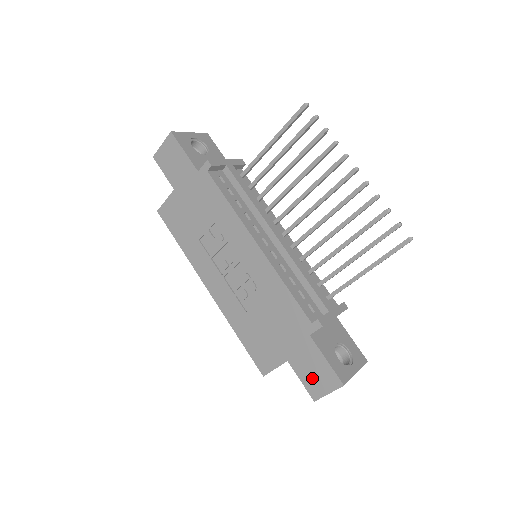
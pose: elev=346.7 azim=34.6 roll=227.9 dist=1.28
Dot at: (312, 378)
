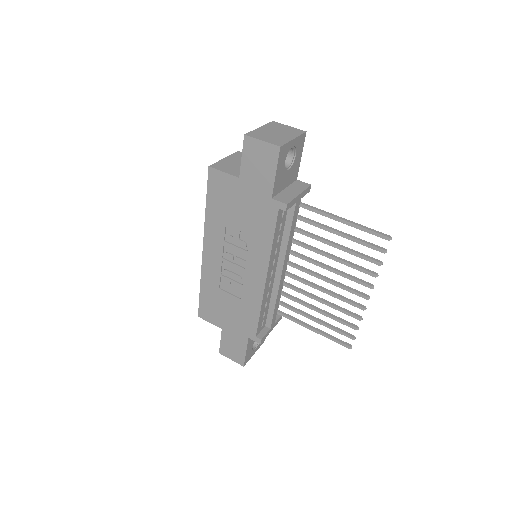
Dot at: (229, 348)
